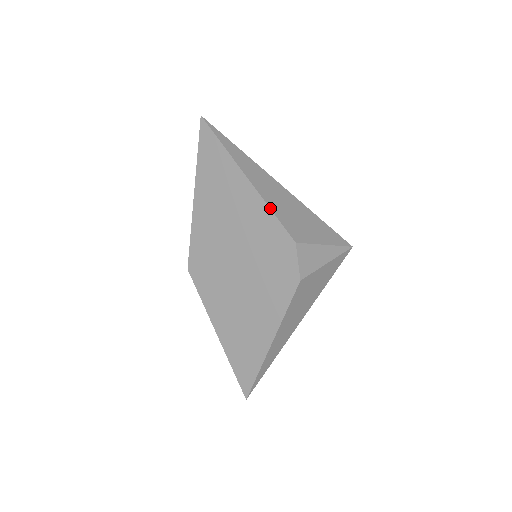
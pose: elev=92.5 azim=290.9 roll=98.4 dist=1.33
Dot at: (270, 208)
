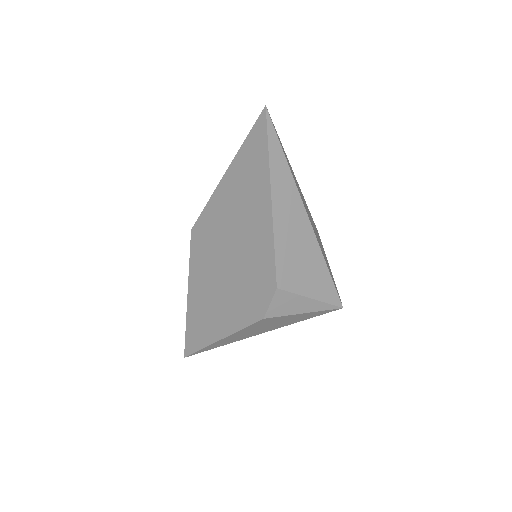
Dot at: (274, 242)
